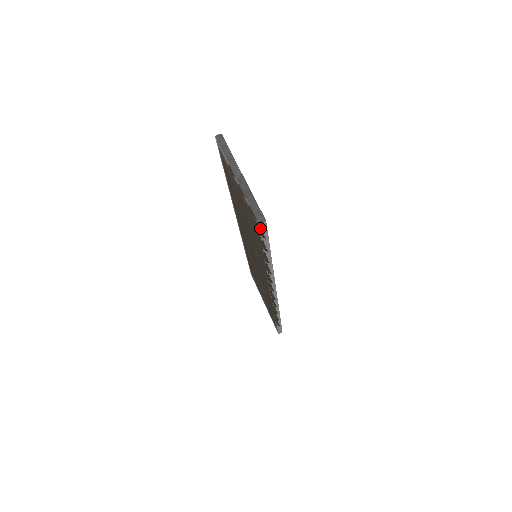
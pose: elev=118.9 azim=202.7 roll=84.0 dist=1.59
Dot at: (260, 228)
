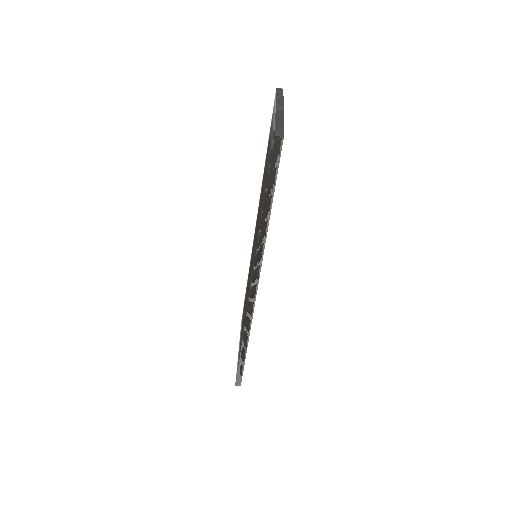
Dot at: (274, 147)
